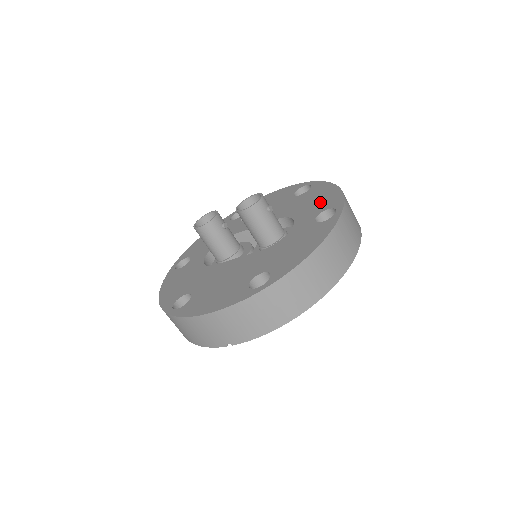
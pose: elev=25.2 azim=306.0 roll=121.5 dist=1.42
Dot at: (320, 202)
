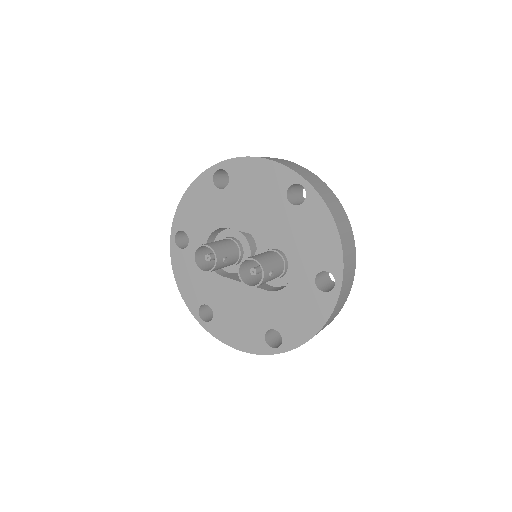
Dot at: (319, 249)
